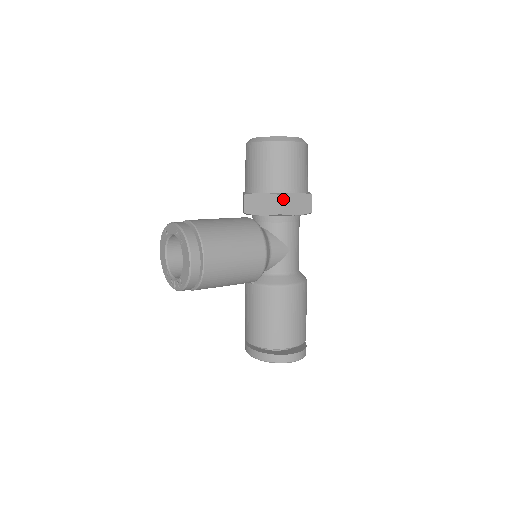
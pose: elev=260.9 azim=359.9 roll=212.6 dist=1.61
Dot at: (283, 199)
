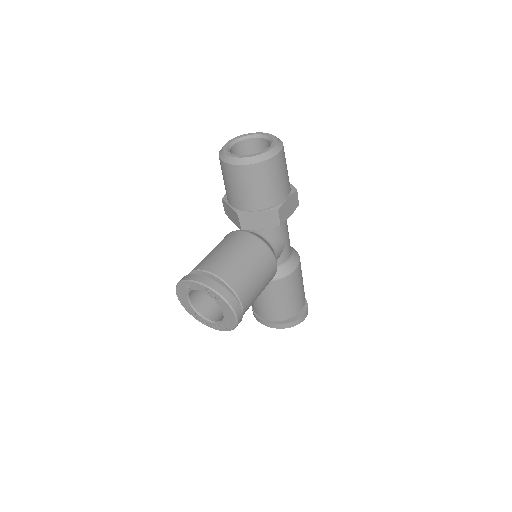
Dot at: (280, 212)
